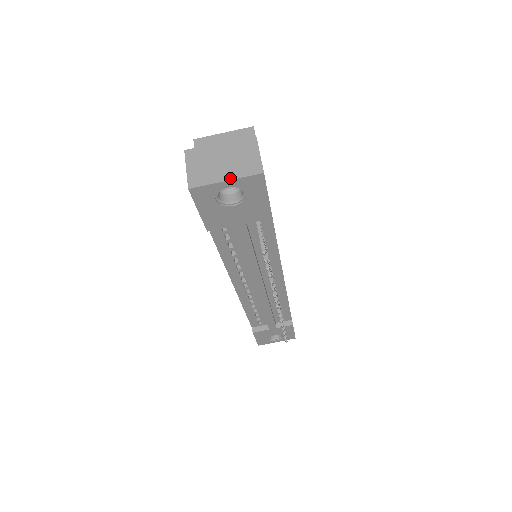
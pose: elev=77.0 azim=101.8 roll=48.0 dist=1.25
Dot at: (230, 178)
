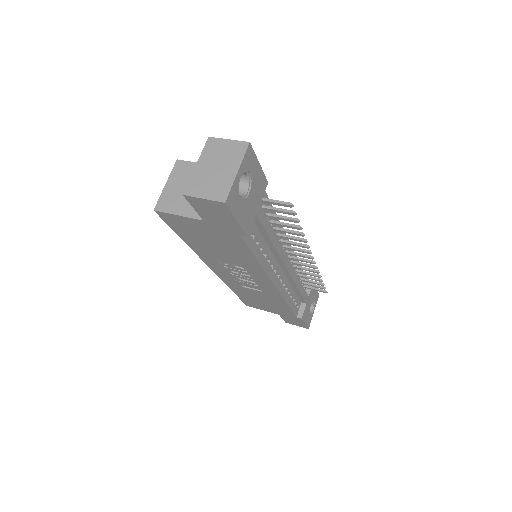
Dot at: (237, 168)
